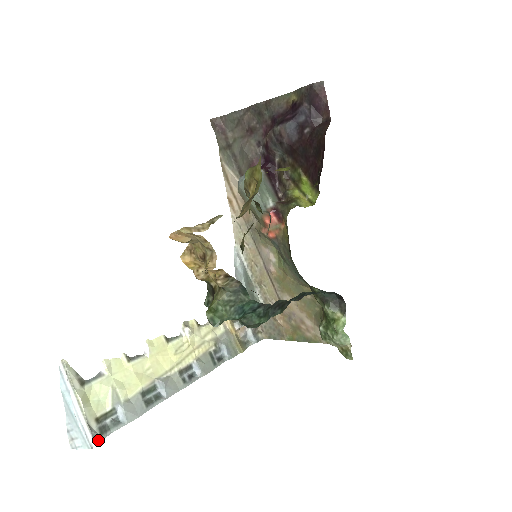
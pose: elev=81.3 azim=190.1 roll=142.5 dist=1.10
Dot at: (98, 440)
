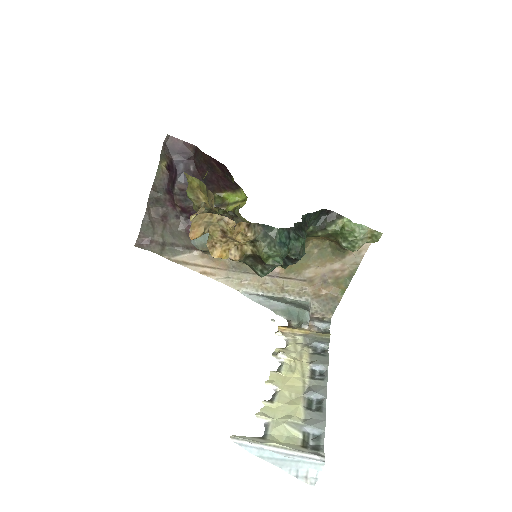
Dot at: (321, 455)
